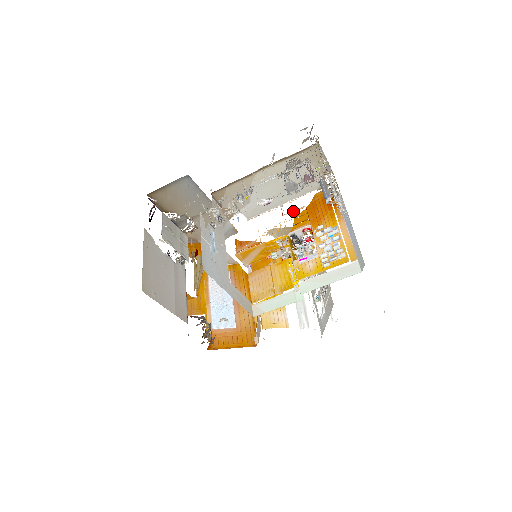
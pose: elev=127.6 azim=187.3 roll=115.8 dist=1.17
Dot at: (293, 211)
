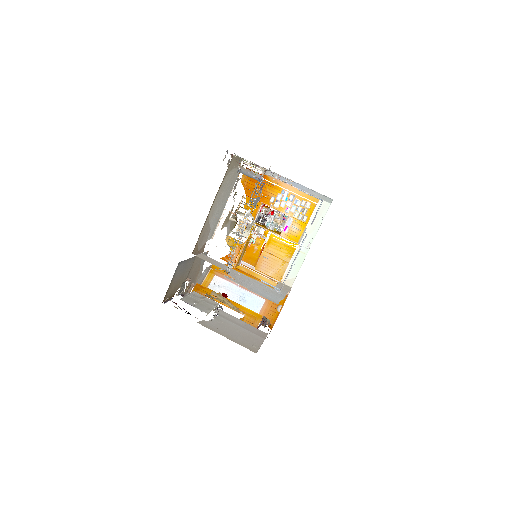
Dot at: (239, 205)
